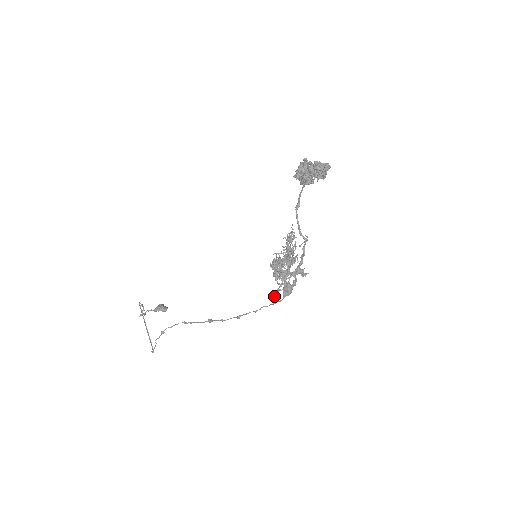
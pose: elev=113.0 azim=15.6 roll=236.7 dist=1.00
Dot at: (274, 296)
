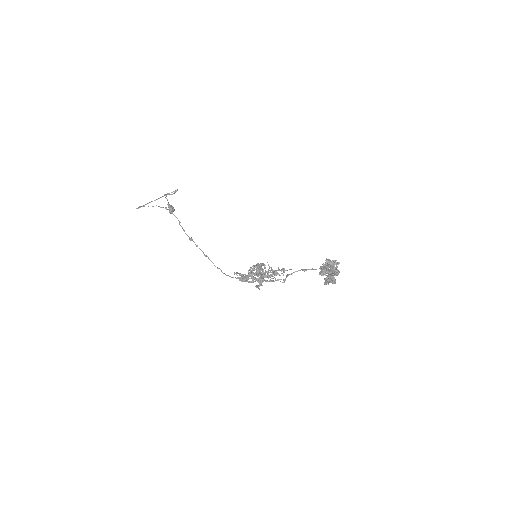
Dot at: occluded
